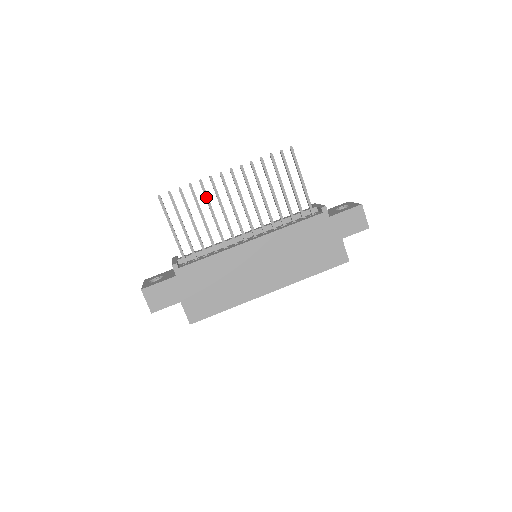
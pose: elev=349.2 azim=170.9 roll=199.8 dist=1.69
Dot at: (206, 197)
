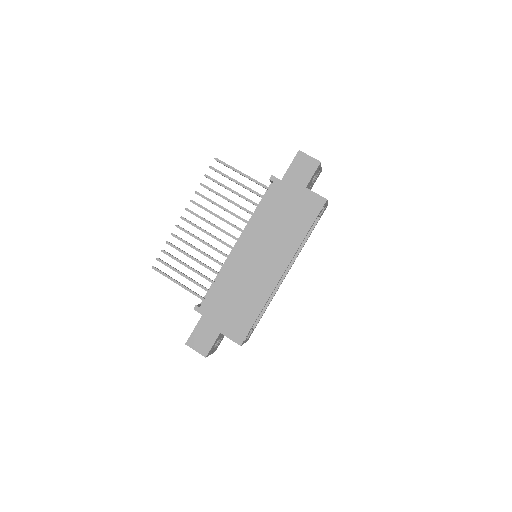
Dot at: (184, 242)
